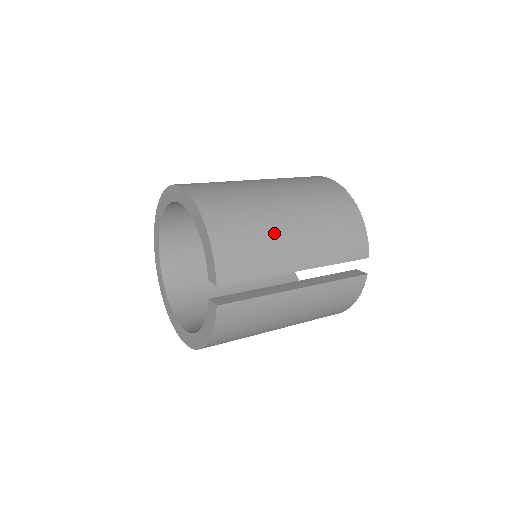
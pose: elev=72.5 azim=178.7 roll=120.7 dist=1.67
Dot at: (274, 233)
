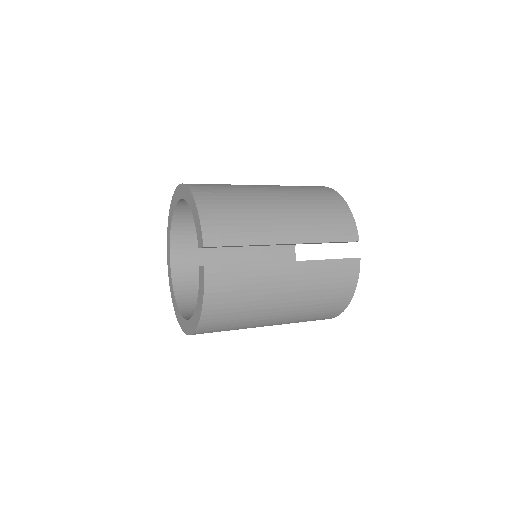
Dot at: (259, 210)
